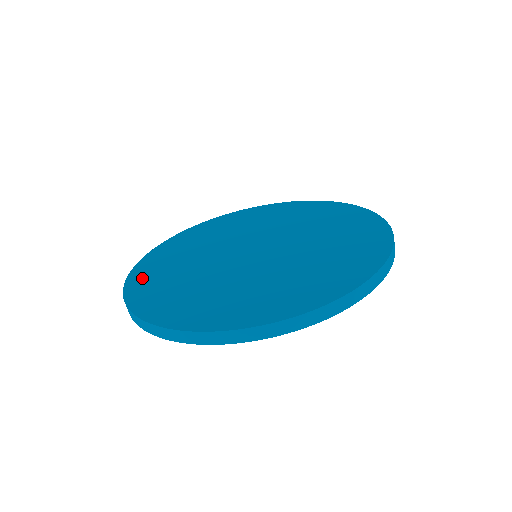
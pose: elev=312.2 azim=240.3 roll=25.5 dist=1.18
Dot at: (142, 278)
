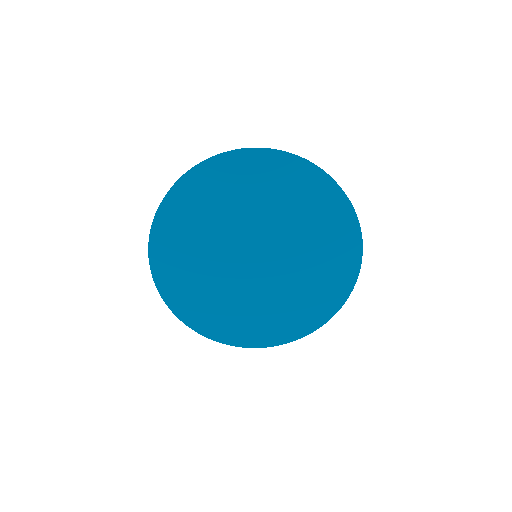
Dot at: (163, 251)
